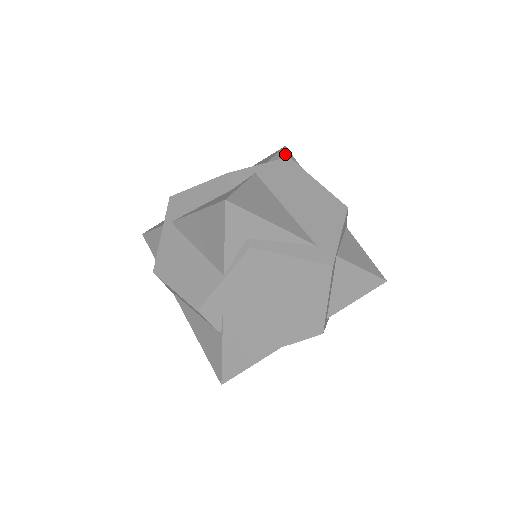
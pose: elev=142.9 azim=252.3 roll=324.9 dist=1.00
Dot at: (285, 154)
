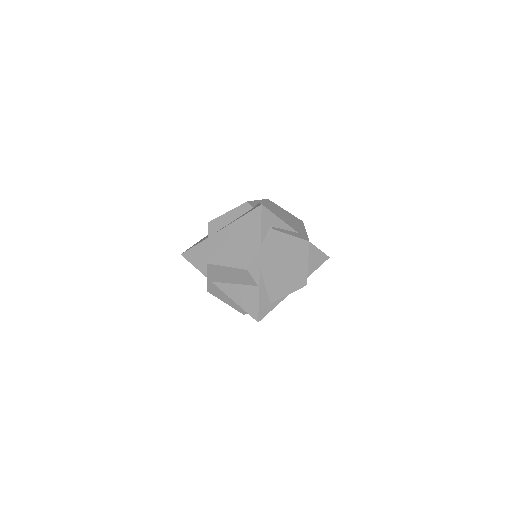
Dot at: occluded
